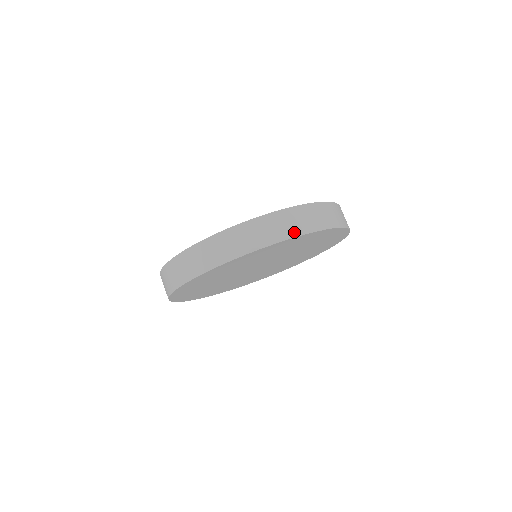
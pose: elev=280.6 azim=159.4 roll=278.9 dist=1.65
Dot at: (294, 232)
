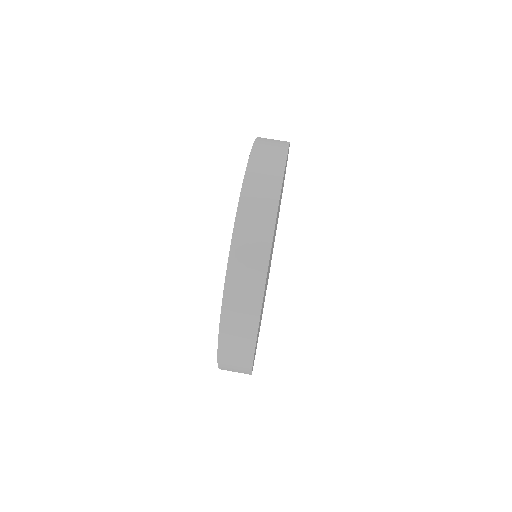
Dot at: (279, 164)
